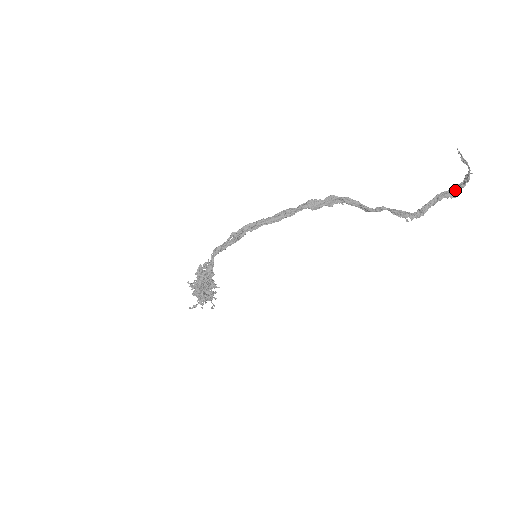
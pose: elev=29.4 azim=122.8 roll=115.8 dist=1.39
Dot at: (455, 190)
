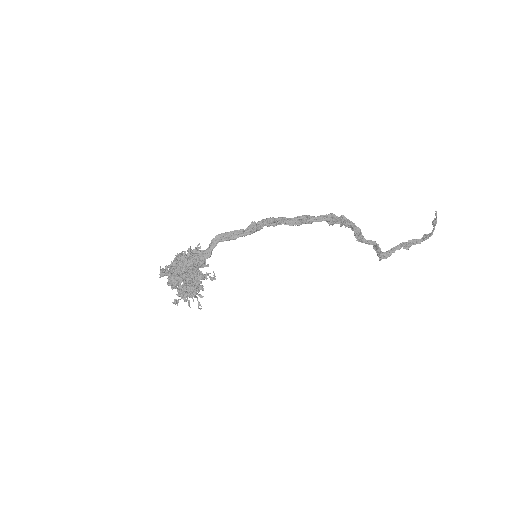
Dot at: (411, 243)
